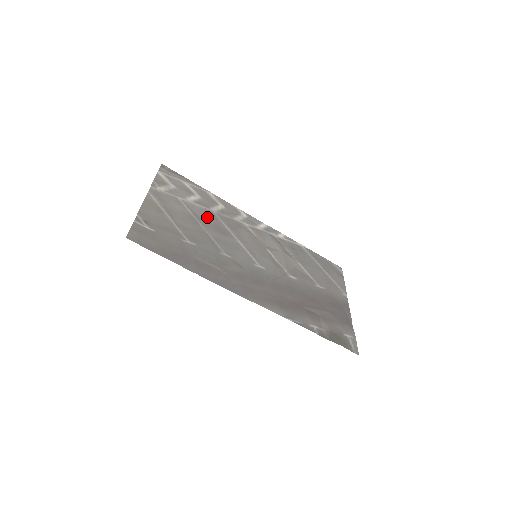
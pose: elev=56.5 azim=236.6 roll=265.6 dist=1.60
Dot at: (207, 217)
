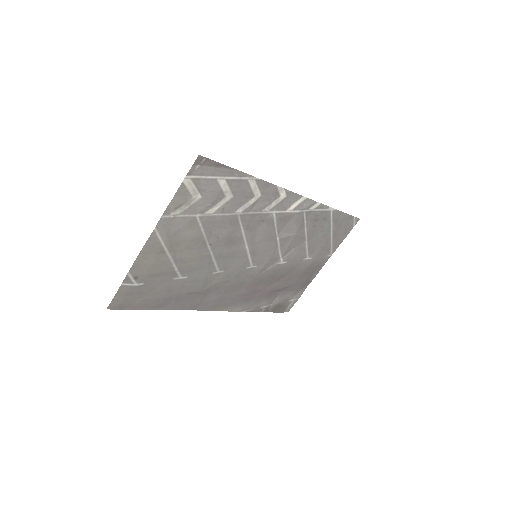
Dot at: (224, 228)
